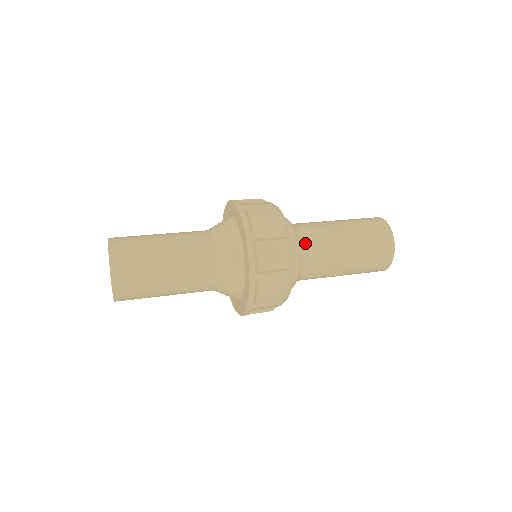
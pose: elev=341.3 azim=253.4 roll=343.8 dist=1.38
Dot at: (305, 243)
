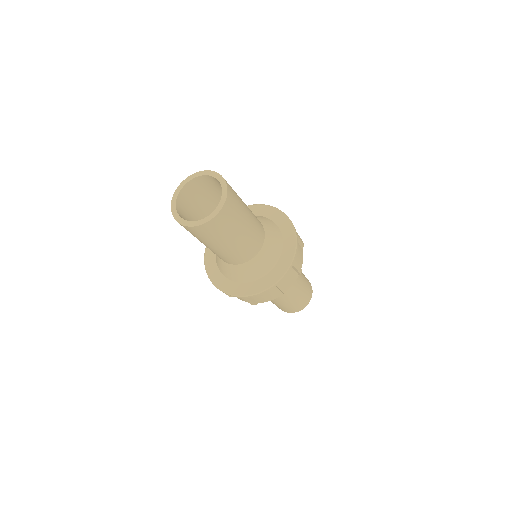
Dot at: occluded
